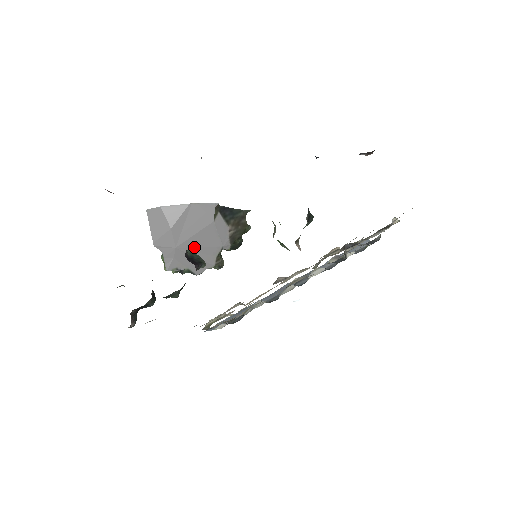
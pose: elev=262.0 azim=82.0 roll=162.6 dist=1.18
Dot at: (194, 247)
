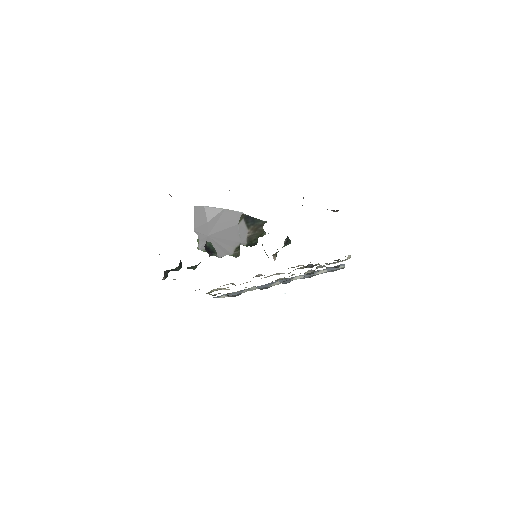
Dot at: (221, 238)
